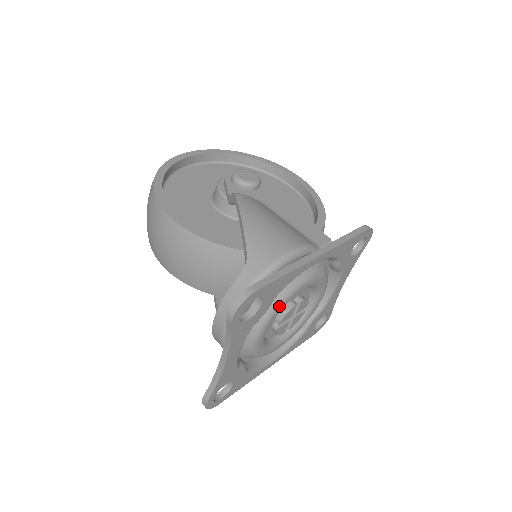
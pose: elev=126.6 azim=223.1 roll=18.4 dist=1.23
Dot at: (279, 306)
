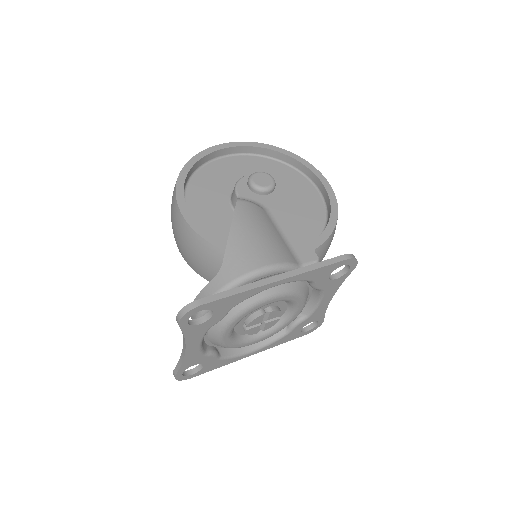
Dot at: (240, 315)
